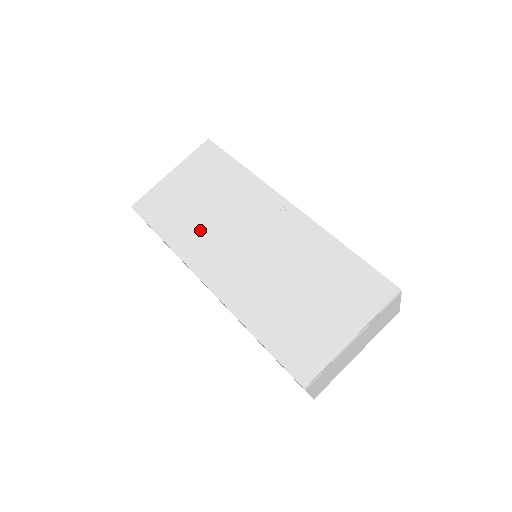
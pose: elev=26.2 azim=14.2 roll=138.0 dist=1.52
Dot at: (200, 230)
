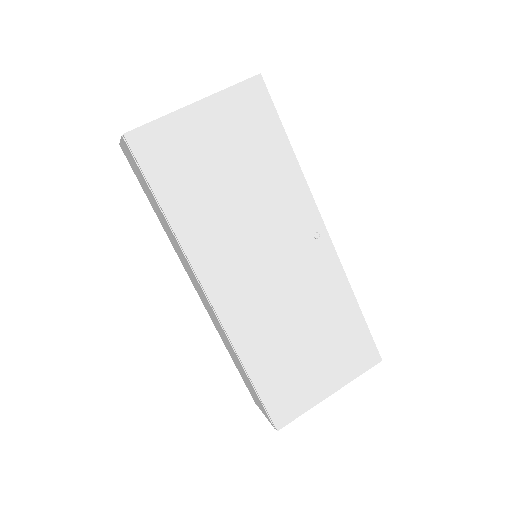
Dot at: (218, 221)
